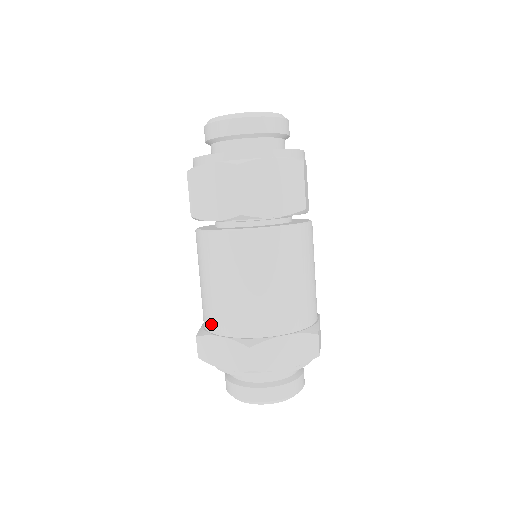
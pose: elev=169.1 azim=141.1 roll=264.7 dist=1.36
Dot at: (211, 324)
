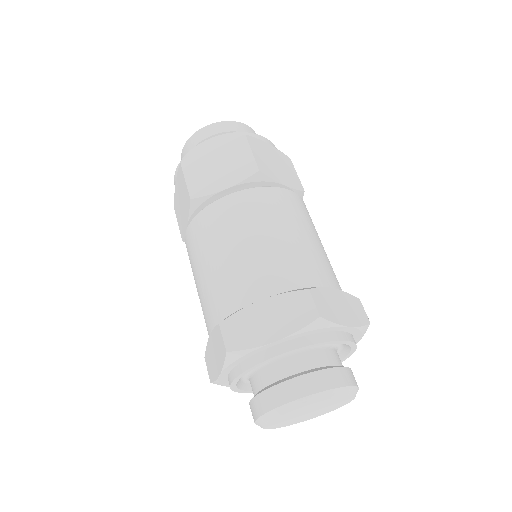
Dot at: occluded
